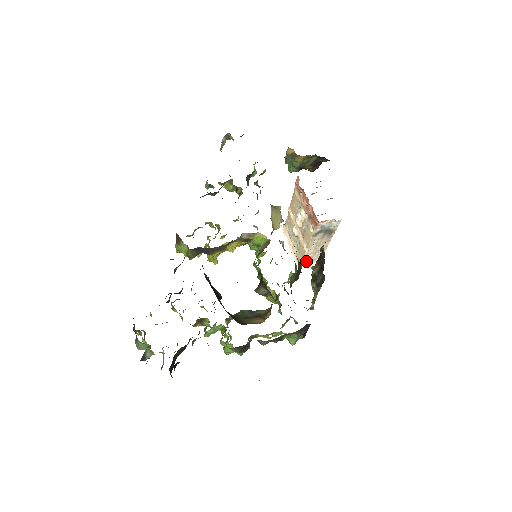
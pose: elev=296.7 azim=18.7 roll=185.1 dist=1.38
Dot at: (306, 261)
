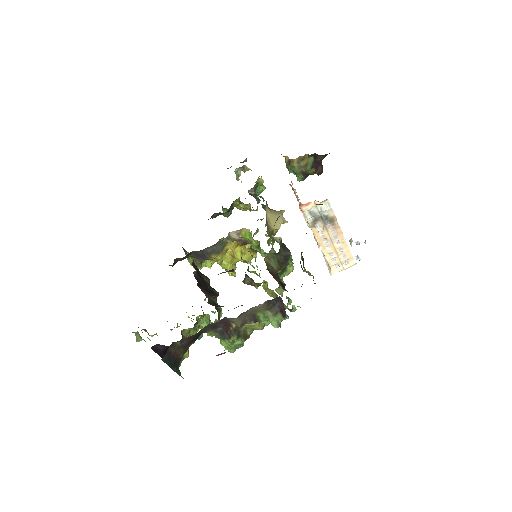
Dot at: (337, 266)
